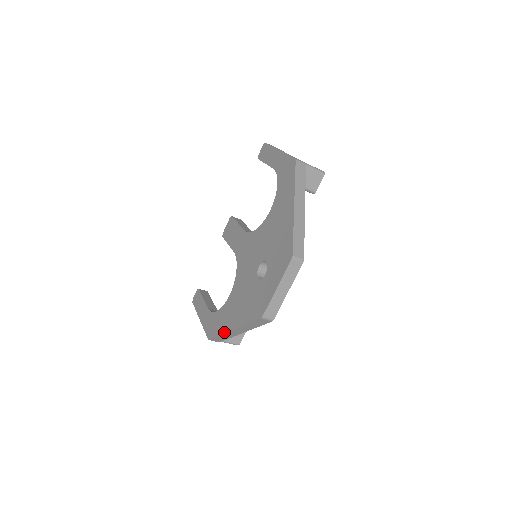
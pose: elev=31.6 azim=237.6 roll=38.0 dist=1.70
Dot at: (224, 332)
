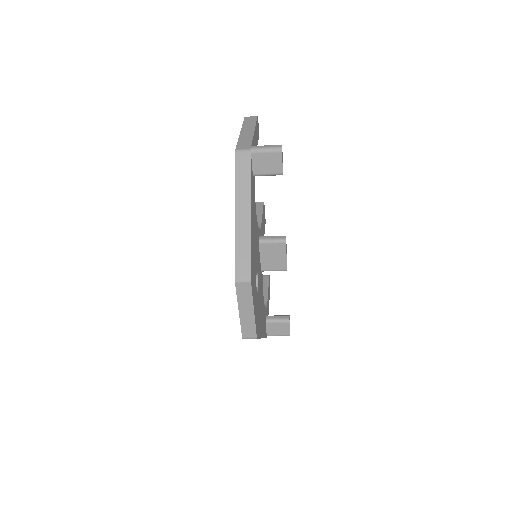
Dot at: occluded
